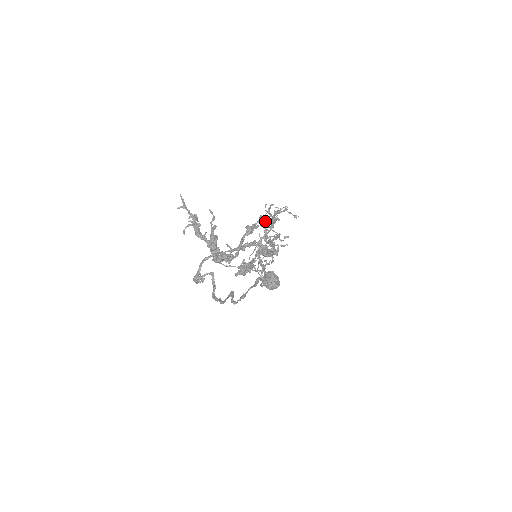
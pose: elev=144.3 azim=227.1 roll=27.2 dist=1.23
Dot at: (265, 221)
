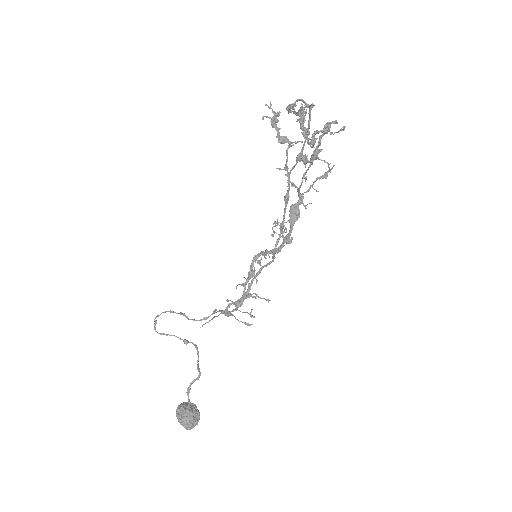
Dot at: (252, 267)
